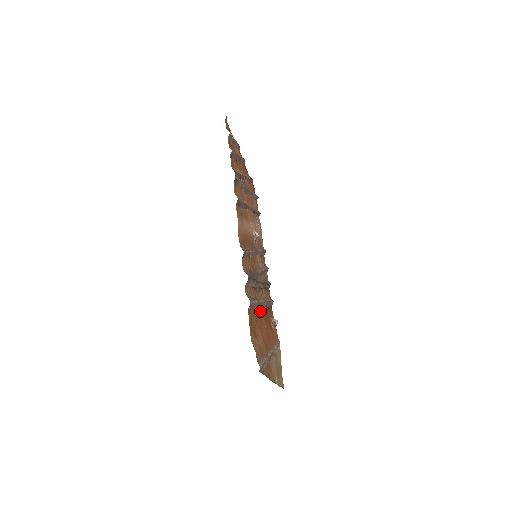
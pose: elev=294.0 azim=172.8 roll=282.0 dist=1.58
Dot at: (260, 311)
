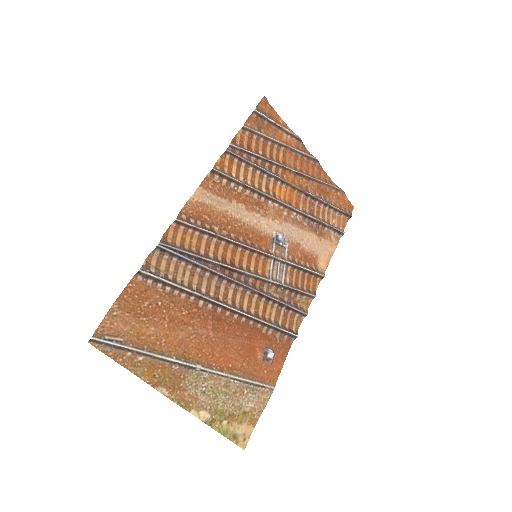
Dot at: (206, 311)
